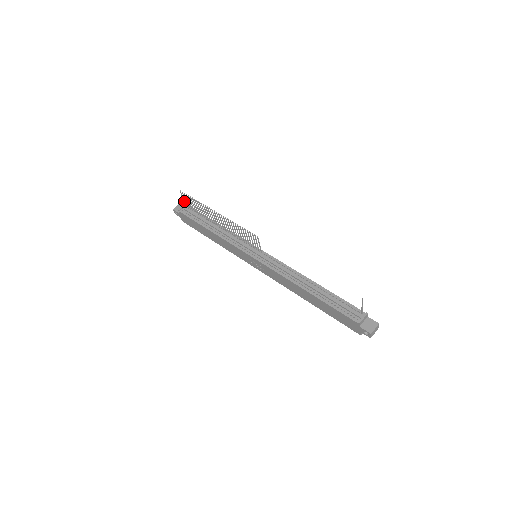
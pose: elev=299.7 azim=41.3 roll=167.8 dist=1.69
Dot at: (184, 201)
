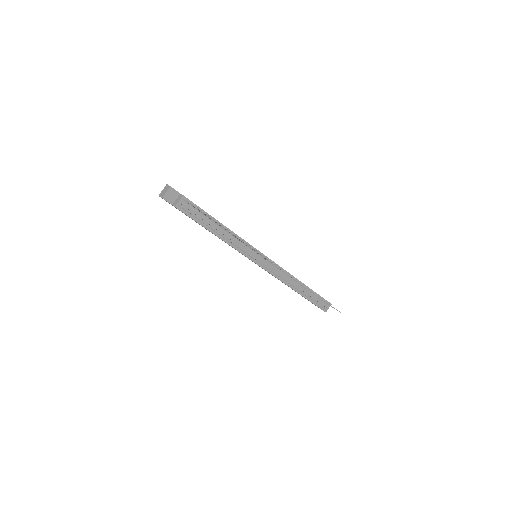
Dot at: occluded
